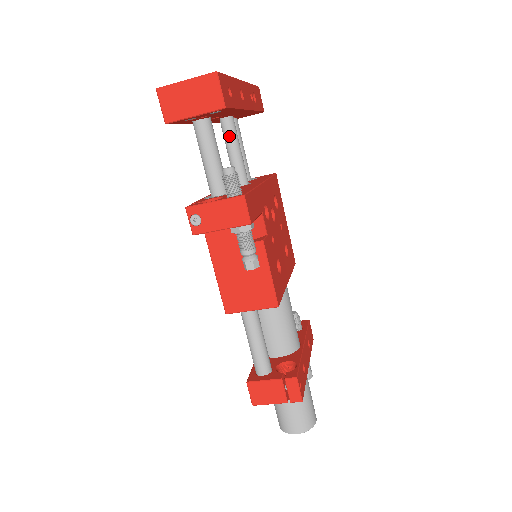
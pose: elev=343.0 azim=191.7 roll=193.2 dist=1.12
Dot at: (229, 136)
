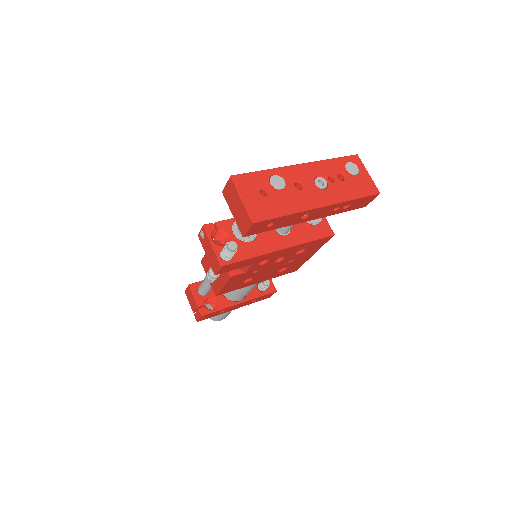
Dot at: occluded
